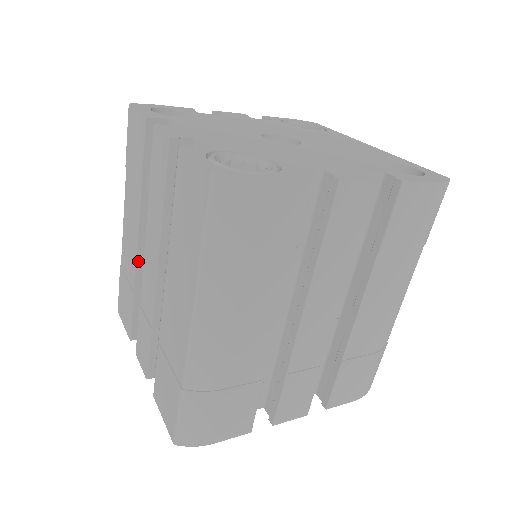
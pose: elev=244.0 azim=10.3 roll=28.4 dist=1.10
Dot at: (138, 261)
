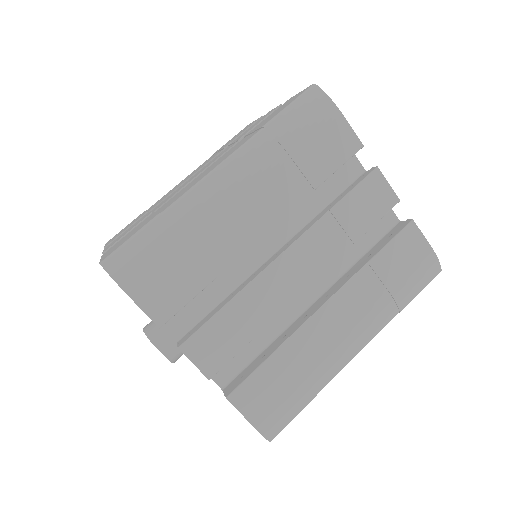
Dot at: occluded
